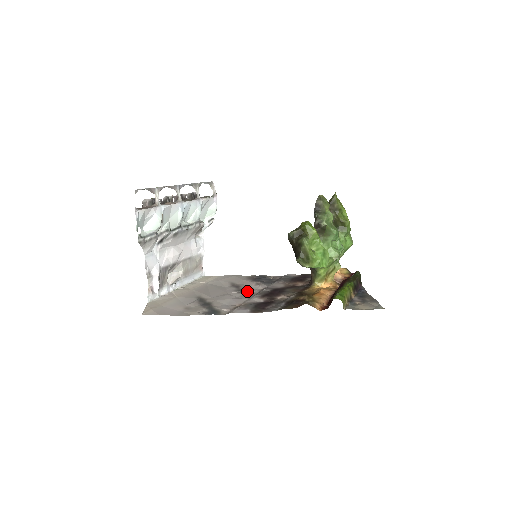
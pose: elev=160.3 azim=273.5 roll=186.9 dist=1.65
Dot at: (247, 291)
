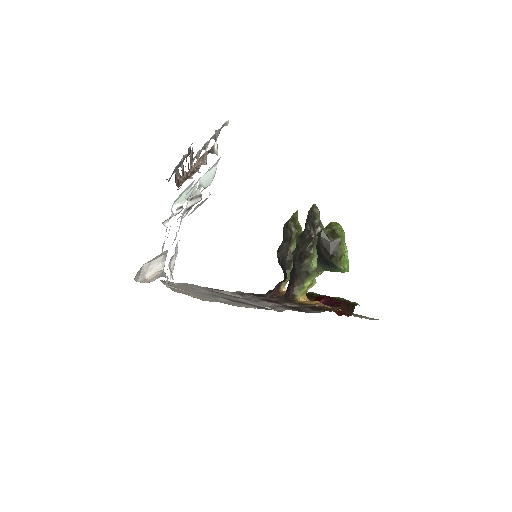
Dot at: occluded
